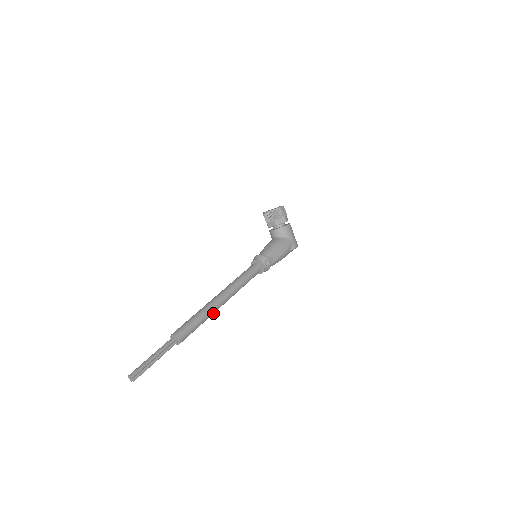
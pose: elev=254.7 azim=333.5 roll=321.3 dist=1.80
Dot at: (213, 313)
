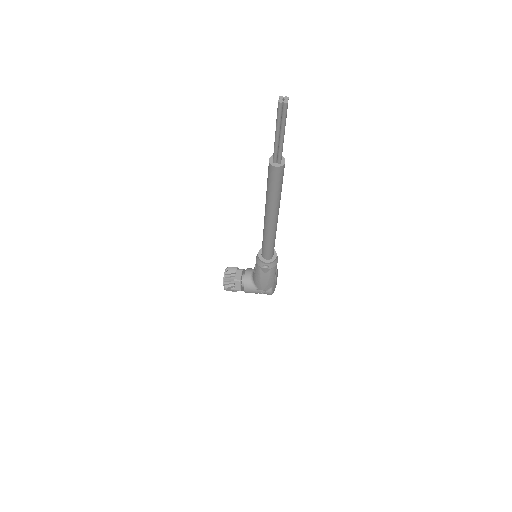
Dot at: occluded
